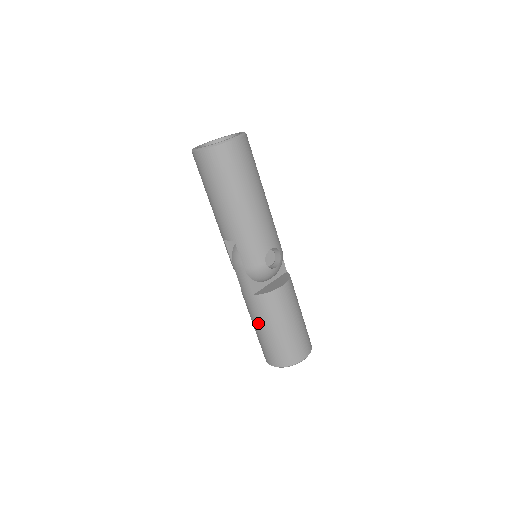
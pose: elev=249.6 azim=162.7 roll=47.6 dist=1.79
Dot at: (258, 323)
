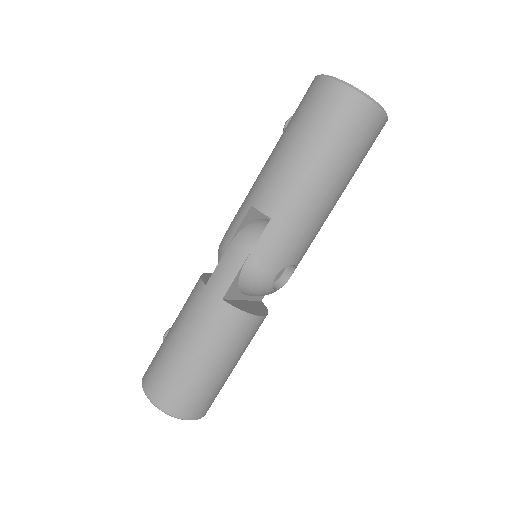
Dot at: (190, 336)
